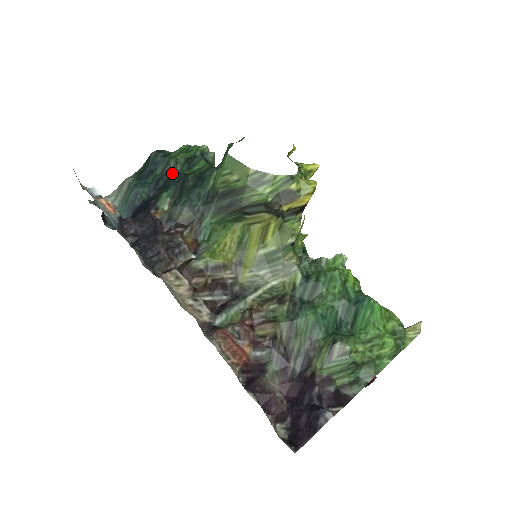
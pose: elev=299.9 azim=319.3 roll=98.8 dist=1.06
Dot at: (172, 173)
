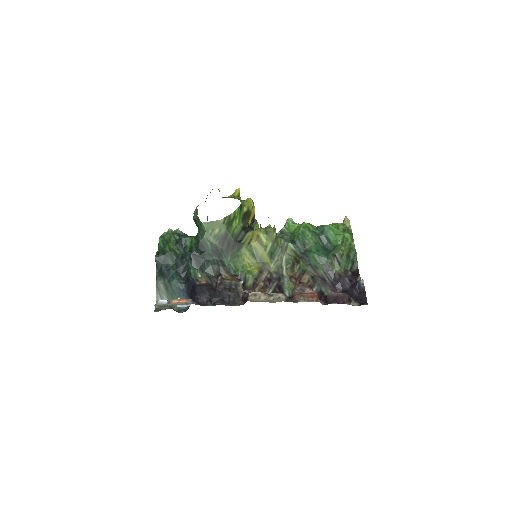
Dot at: (179, 258)
